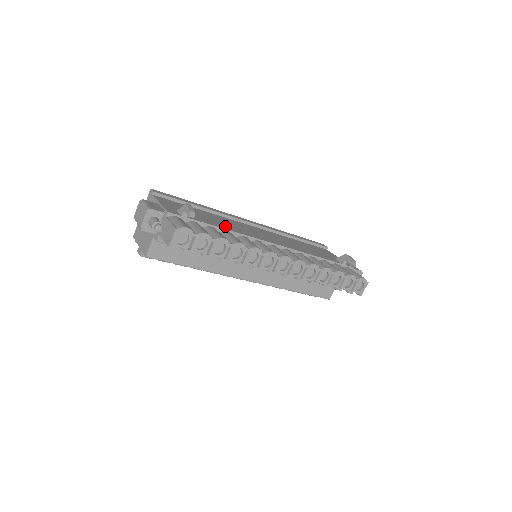
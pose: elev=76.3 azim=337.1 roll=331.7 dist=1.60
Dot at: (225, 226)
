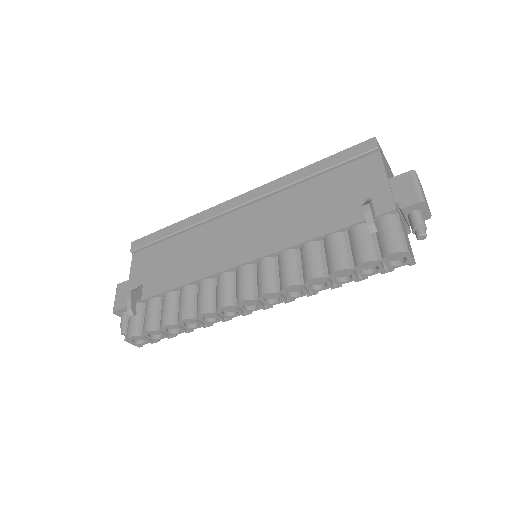
Dot at: (185, 273)
